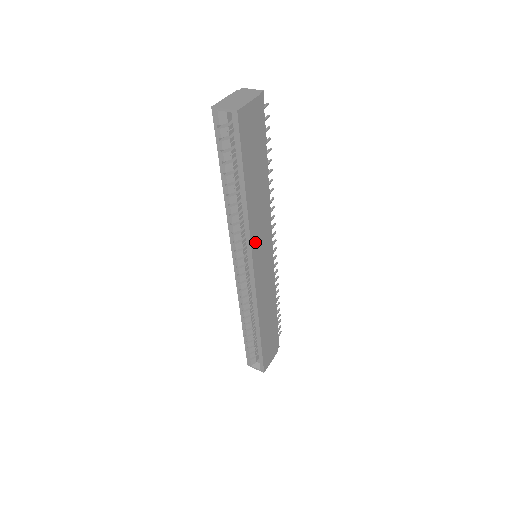
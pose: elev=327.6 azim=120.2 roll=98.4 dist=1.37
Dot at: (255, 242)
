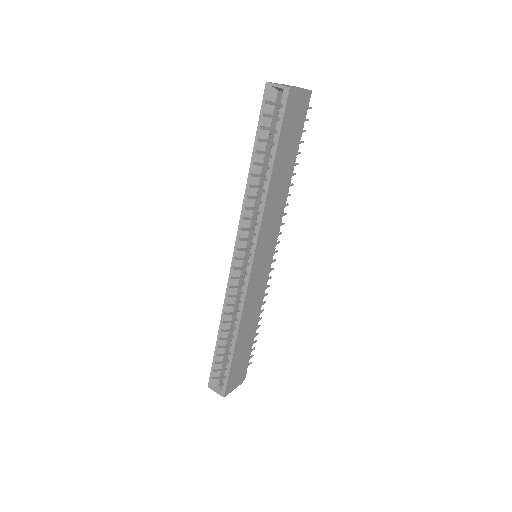
Dot at: (263, 233)
